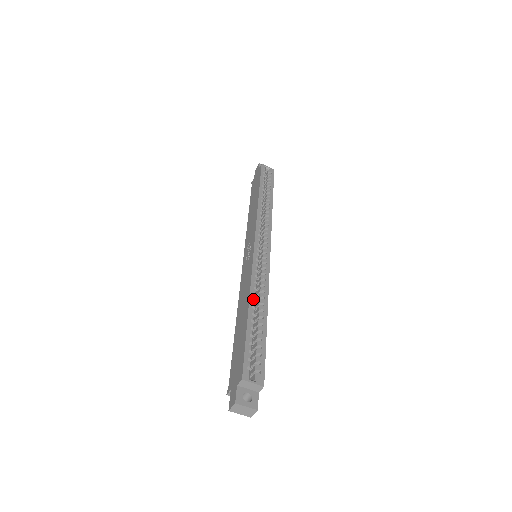
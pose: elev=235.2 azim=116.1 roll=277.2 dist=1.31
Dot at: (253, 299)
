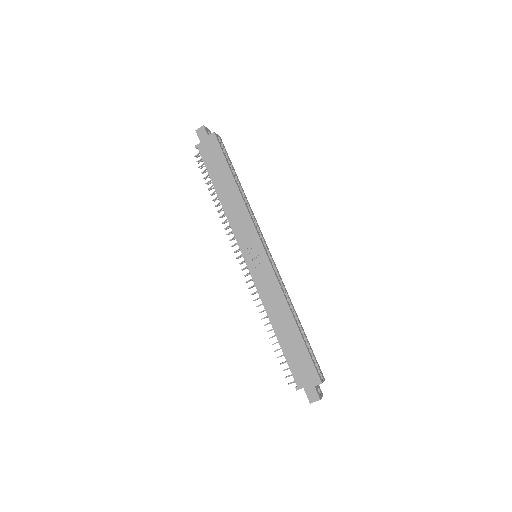
Dot at: occluded
